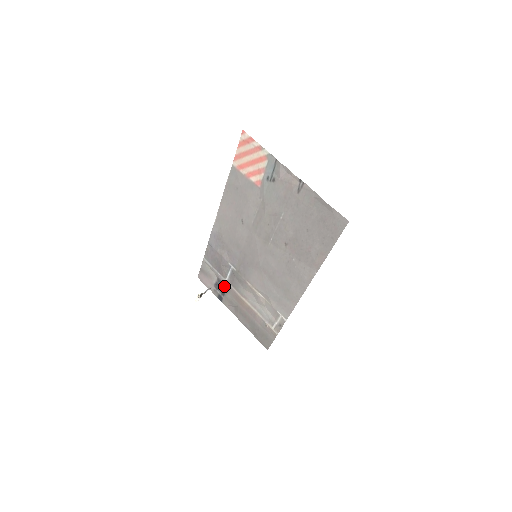
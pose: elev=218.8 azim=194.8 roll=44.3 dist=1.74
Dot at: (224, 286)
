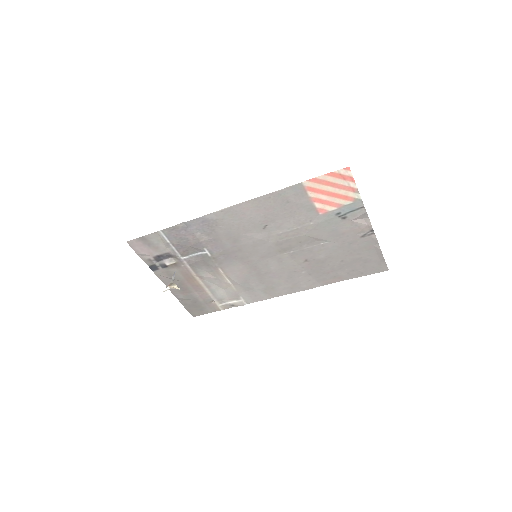
Dot at: (173, 261)
